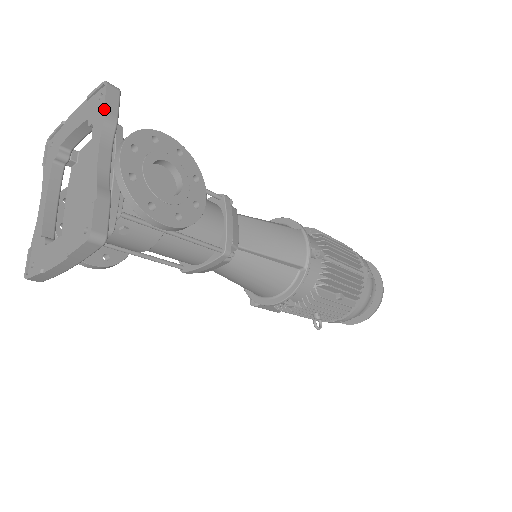
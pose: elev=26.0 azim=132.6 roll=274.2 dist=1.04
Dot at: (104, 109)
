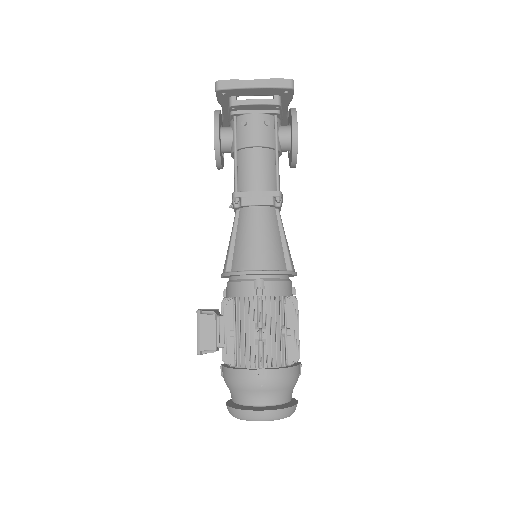
Dot at: occluded
